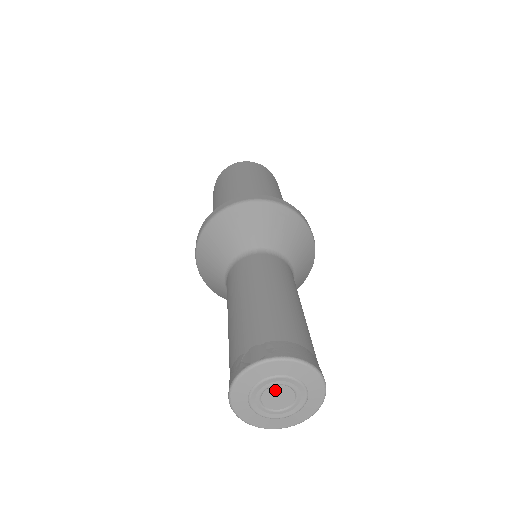
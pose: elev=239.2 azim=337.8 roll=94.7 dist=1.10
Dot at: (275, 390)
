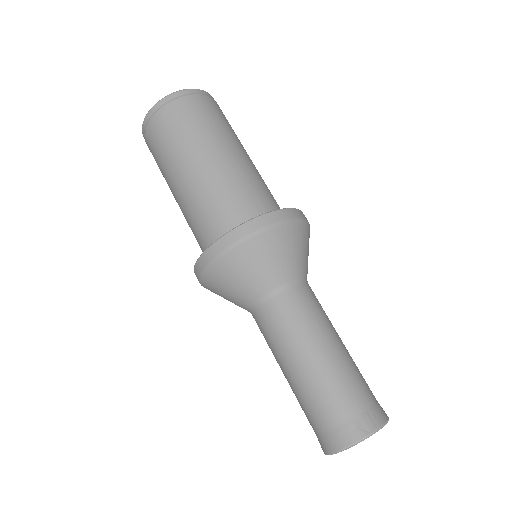
Dot at: occluded
